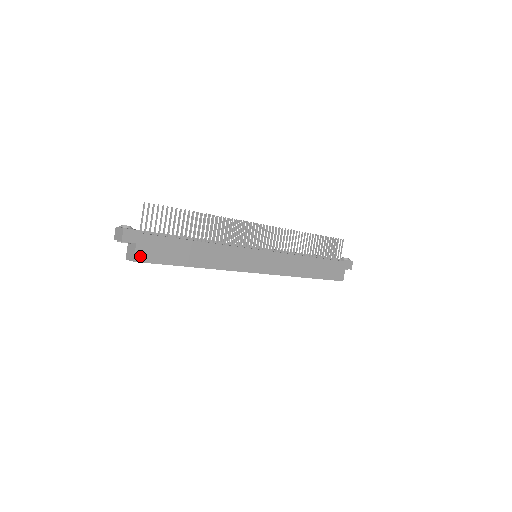
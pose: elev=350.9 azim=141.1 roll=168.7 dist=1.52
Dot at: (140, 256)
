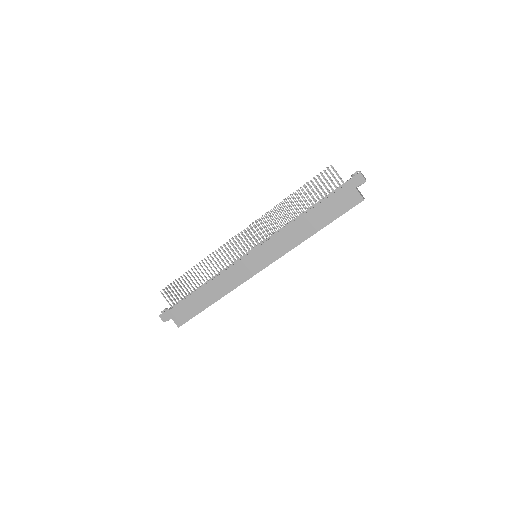
Dot at: (179, 322)
